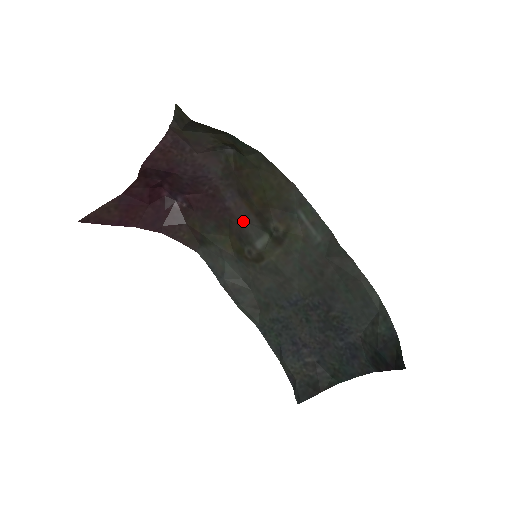
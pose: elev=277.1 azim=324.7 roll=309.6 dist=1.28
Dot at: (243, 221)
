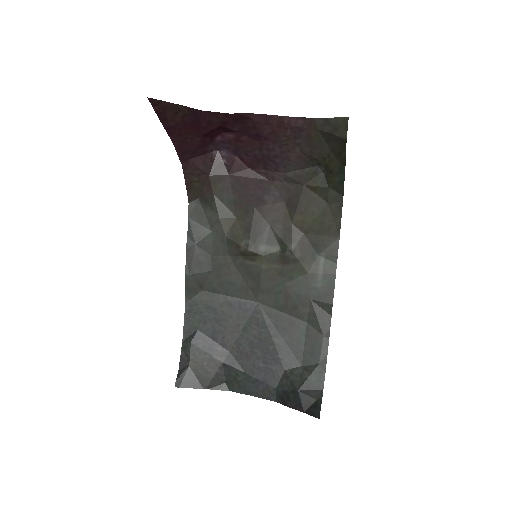
Dot at: (266, 221)
